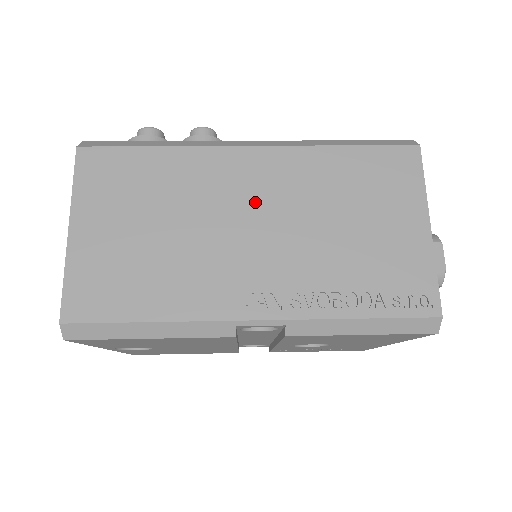
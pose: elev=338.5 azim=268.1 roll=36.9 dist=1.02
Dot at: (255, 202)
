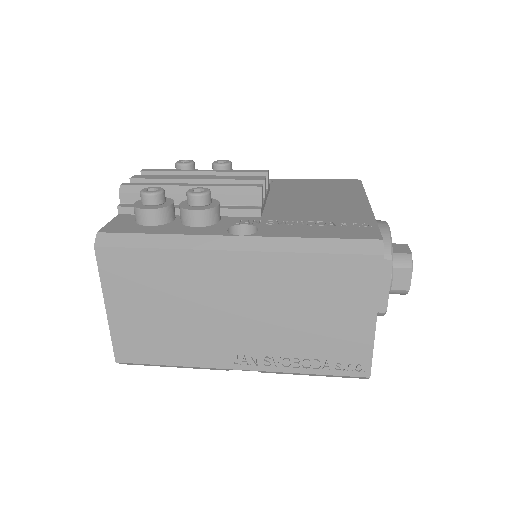
Dot at: (238, 296)
